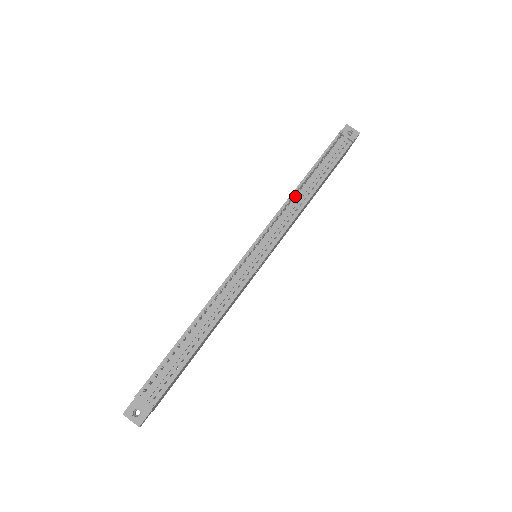
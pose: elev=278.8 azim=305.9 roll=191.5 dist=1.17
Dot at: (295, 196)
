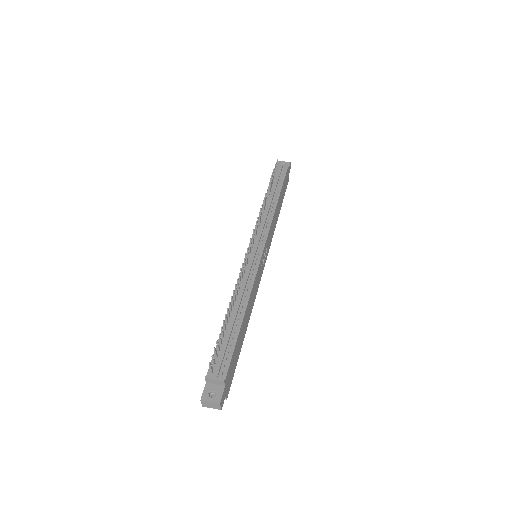
Dot at: (265, 208)
